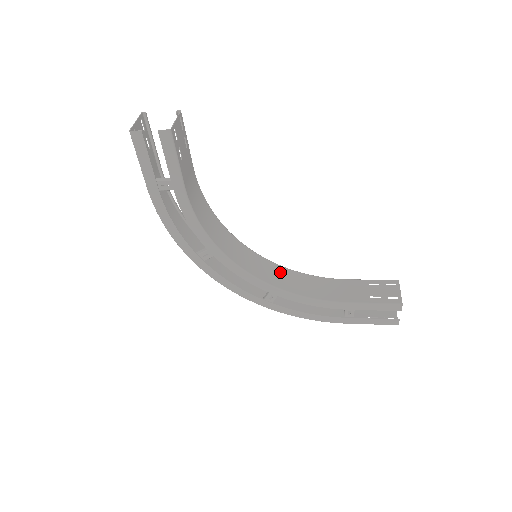
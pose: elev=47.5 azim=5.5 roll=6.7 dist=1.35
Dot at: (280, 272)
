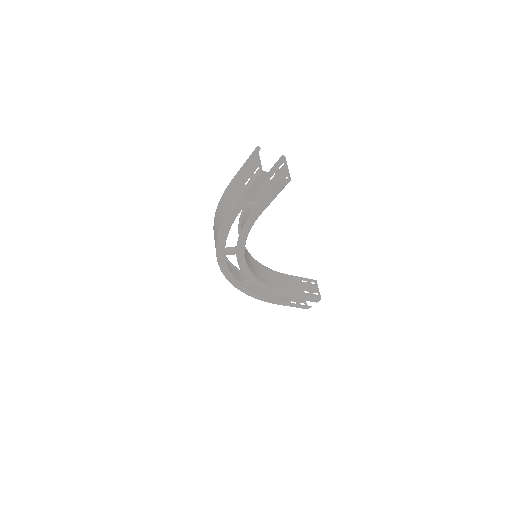
Dot at: (257, 265)
